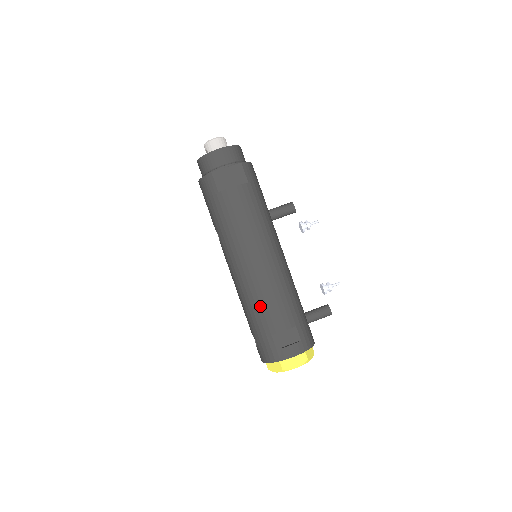
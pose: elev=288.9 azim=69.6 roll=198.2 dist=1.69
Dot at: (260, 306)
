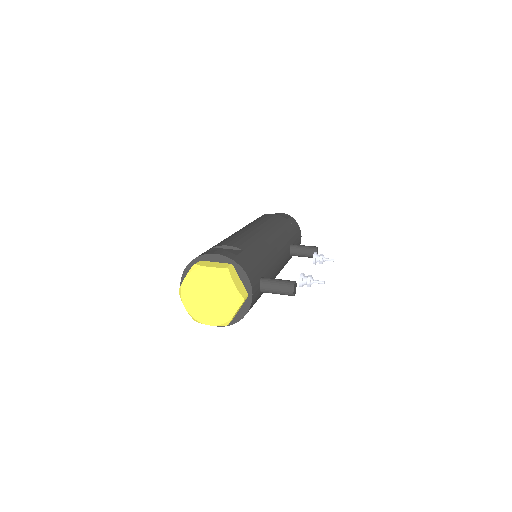
Dot at: occluded
